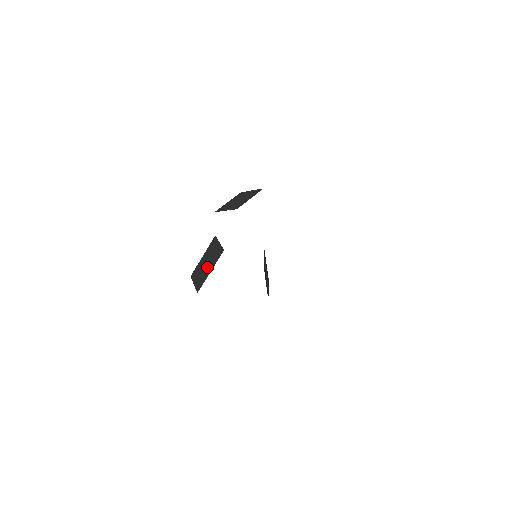
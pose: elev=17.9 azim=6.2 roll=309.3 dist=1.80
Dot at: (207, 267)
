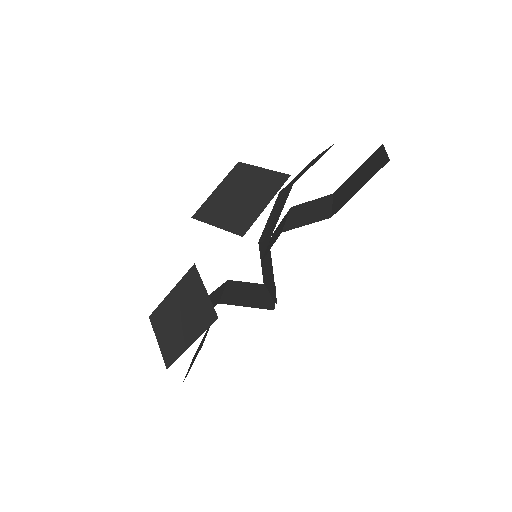
Dot at: (182, 328)
